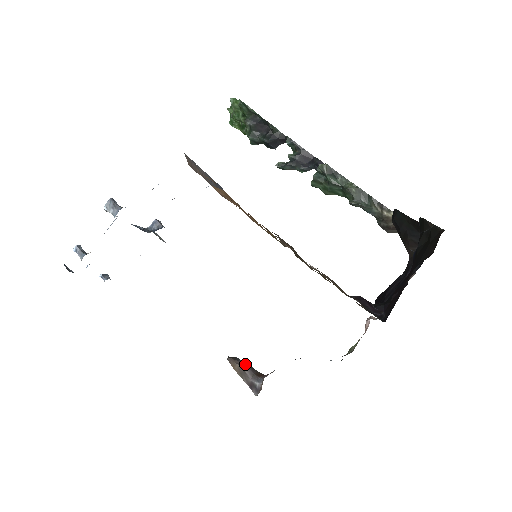
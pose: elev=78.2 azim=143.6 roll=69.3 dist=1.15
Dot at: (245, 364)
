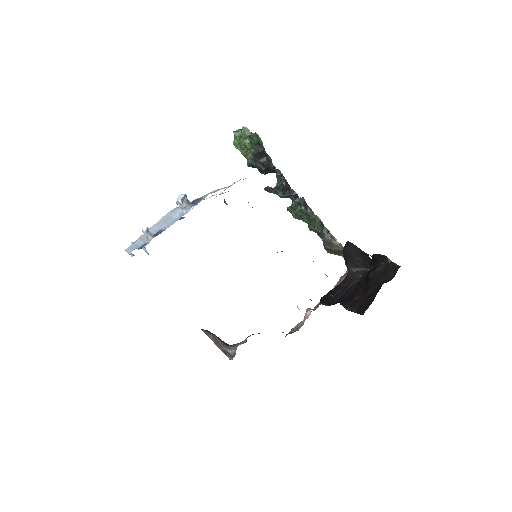
Dot at: (216, 336)
